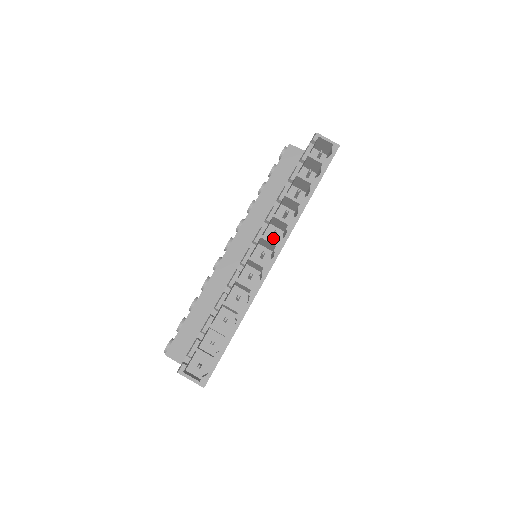
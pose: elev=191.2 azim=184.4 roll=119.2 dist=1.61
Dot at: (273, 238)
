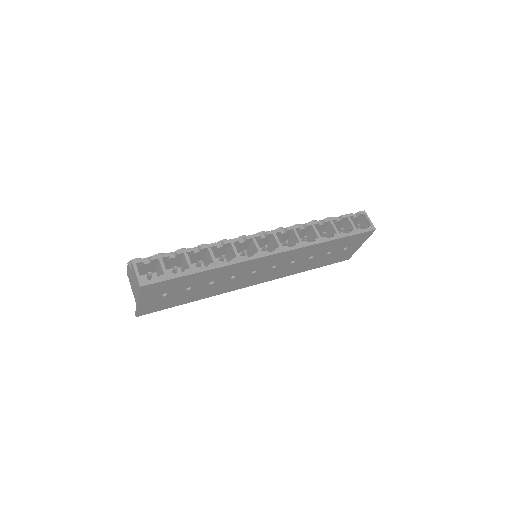
Dot at: occluded
